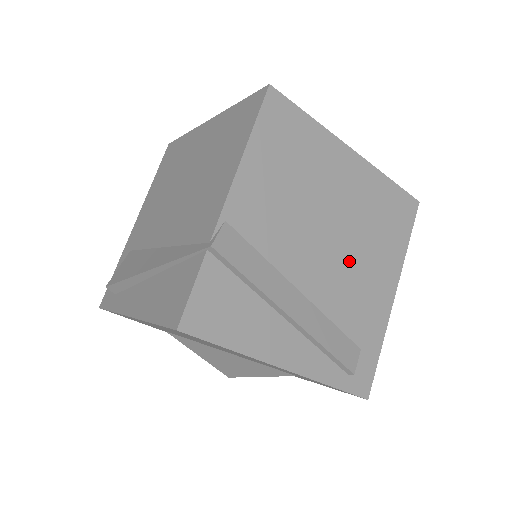
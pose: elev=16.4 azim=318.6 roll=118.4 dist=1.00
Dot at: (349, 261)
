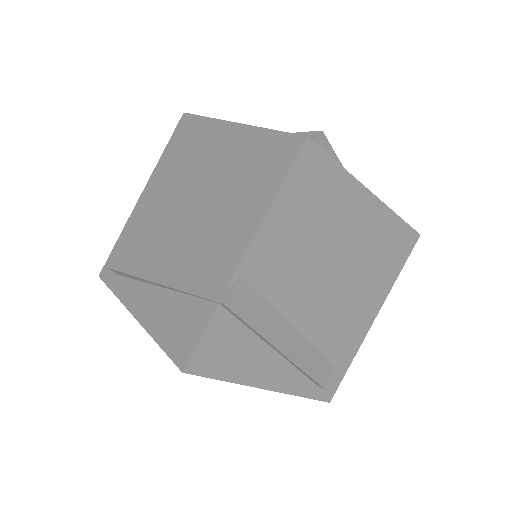
Dot at: (343, 296)
